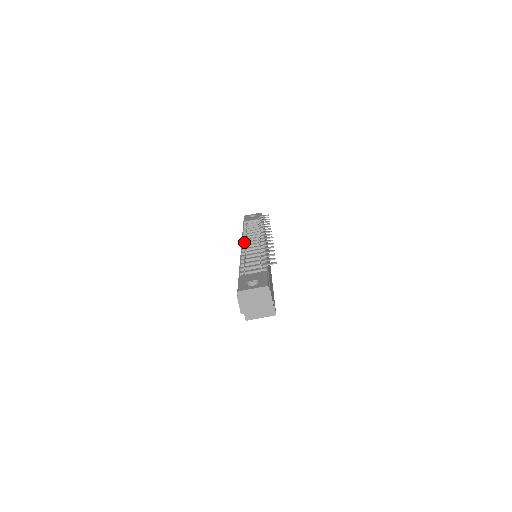
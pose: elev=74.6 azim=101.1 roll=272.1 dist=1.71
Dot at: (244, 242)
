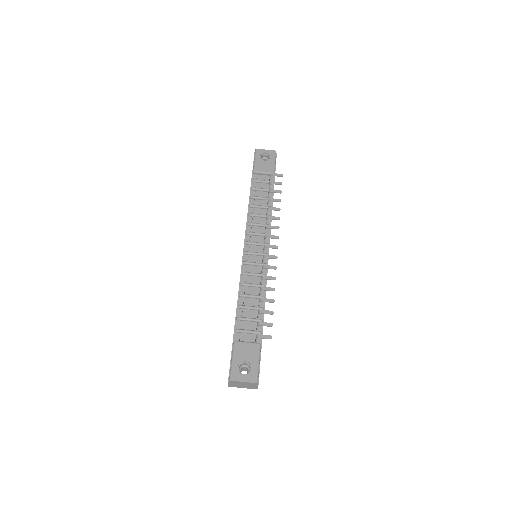
Dot at: (248, 241)
